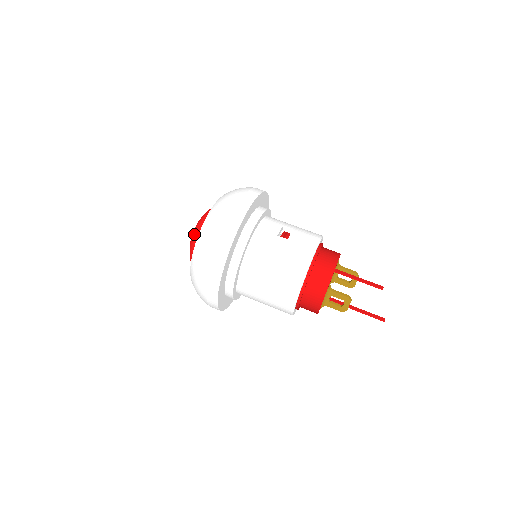
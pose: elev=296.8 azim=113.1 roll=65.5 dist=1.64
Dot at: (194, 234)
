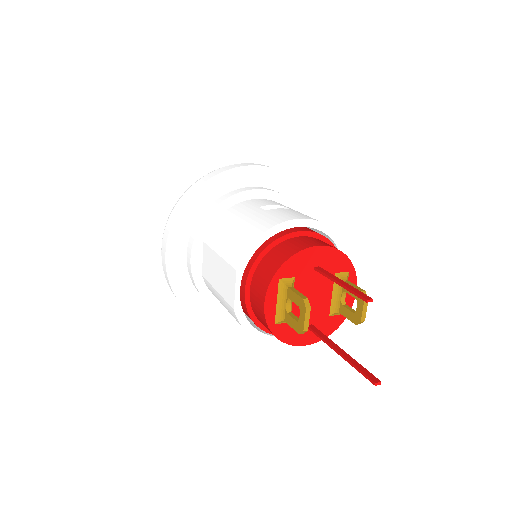
Dot at: occluded
